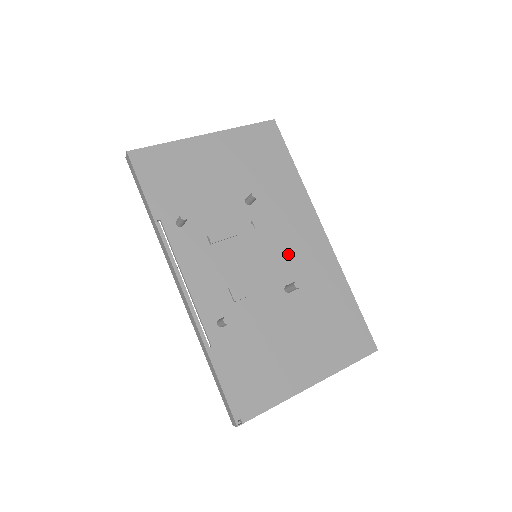
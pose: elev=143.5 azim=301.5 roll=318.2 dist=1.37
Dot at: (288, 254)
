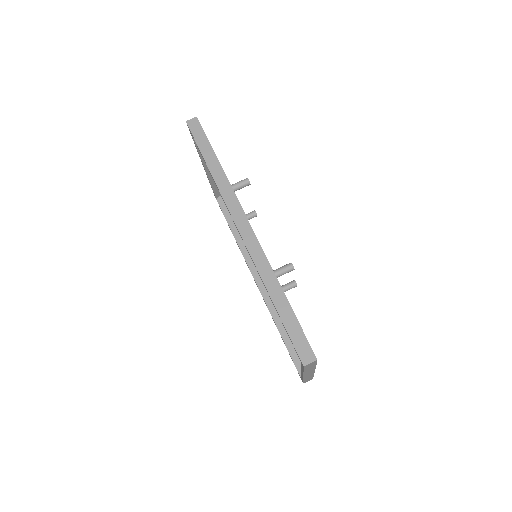
Dot at: occluded
